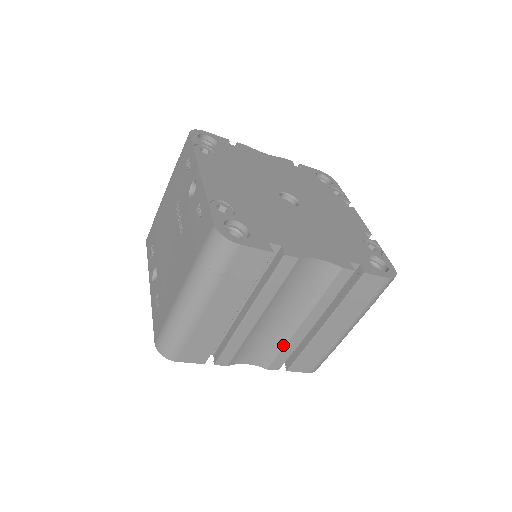
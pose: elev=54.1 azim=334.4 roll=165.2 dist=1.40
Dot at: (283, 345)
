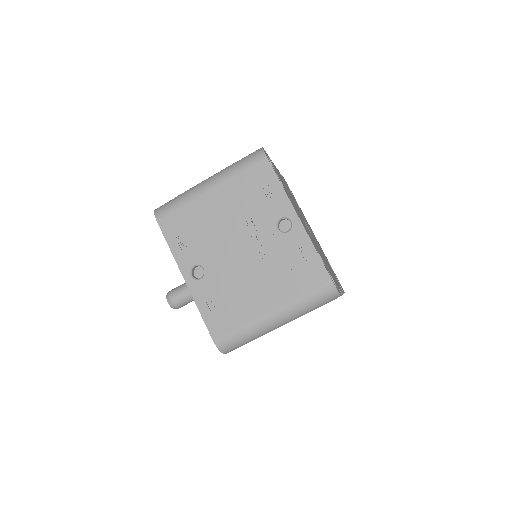
Dot at: occluded
